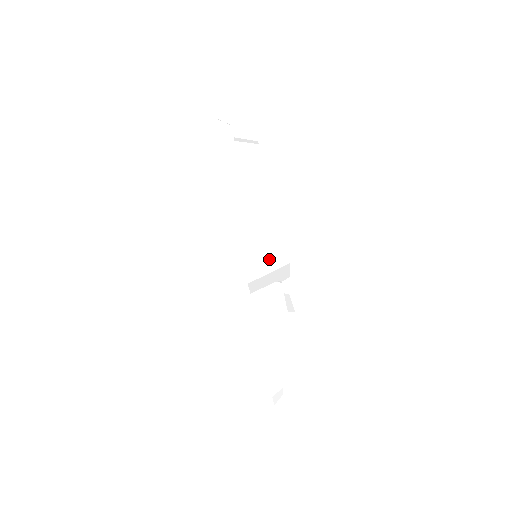
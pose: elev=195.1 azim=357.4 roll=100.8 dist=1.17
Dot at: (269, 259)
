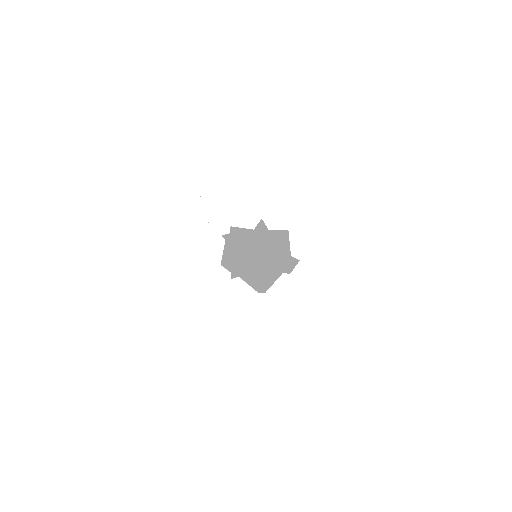
Dot at: occluded
